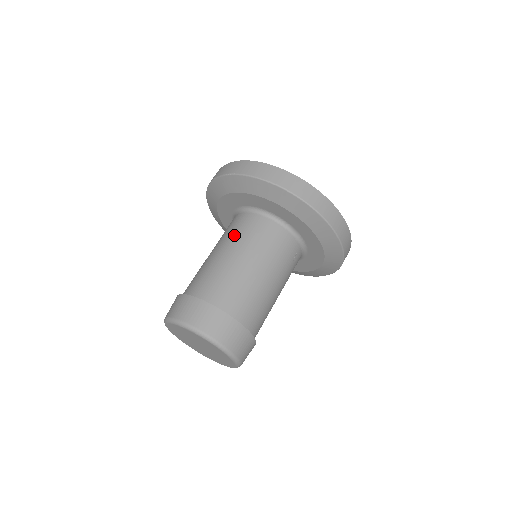
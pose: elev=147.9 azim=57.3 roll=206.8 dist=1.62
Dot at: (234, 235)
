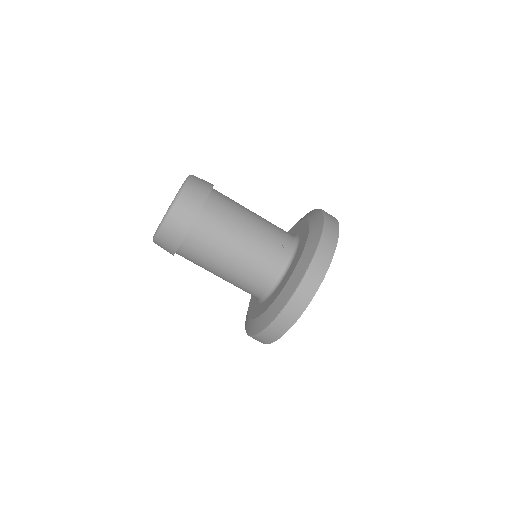
Dot at: occluded
